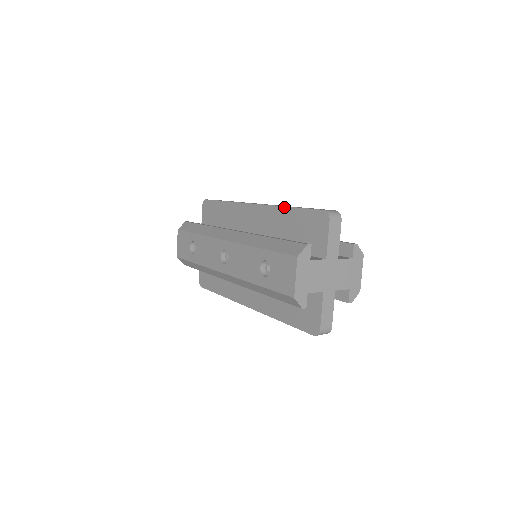
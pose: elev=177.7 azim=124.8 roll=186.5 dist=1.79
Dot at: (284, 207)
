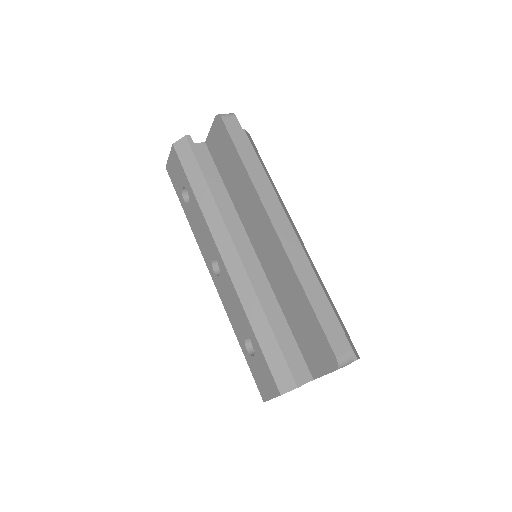
Dot at: (302, 288)
